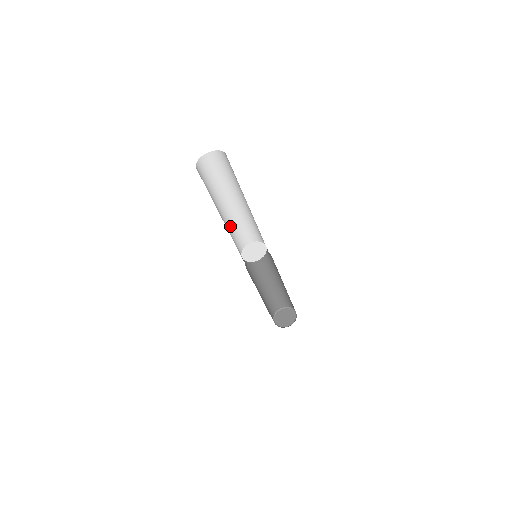
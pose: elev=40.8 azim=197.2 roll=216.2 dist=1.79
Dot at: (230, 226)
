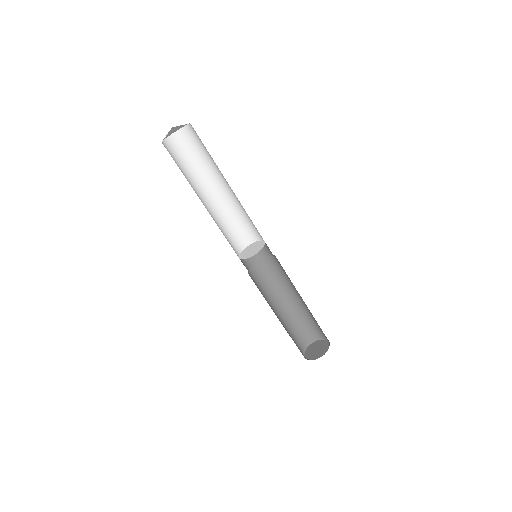
Dot at: (222, 217)
